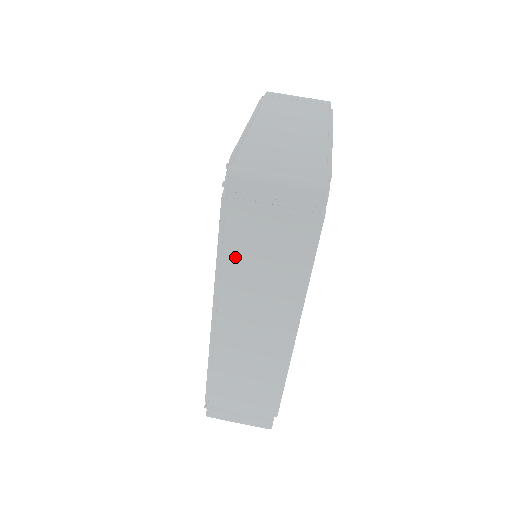
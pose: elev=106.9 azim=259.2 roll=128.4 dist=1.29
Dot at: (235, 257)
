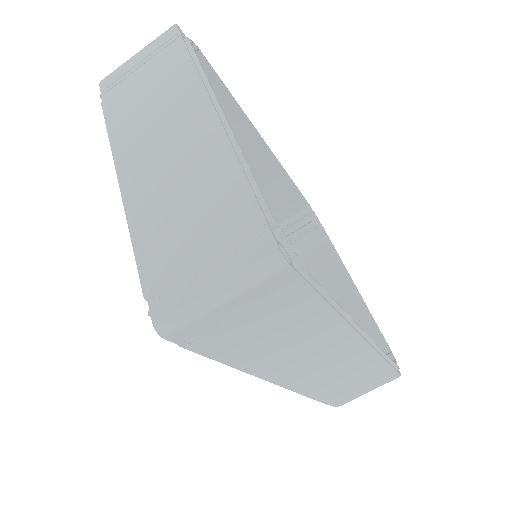
Dot at: (249, 357)
